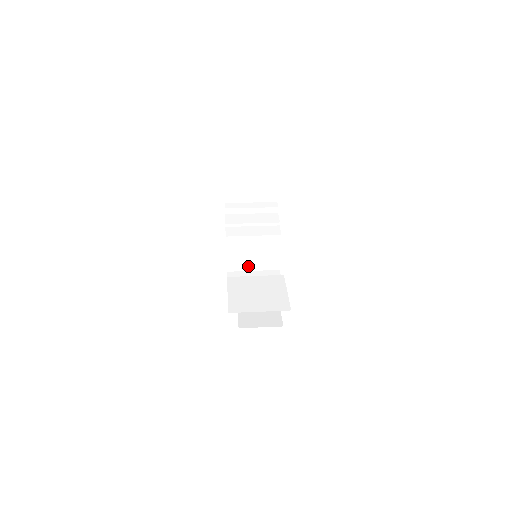
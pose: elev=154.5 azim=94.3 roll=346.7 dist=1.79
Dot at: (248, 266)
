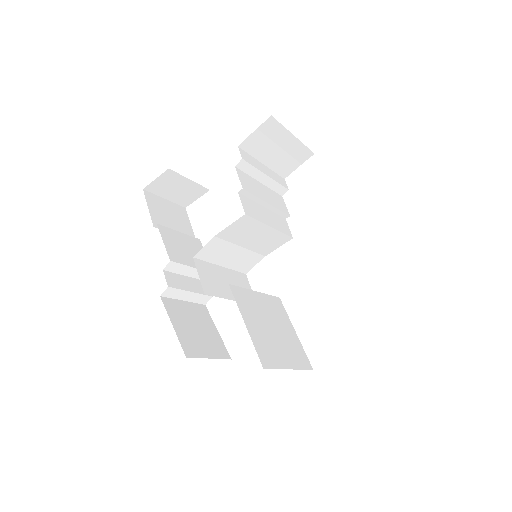
Dot at: (222, 258)
